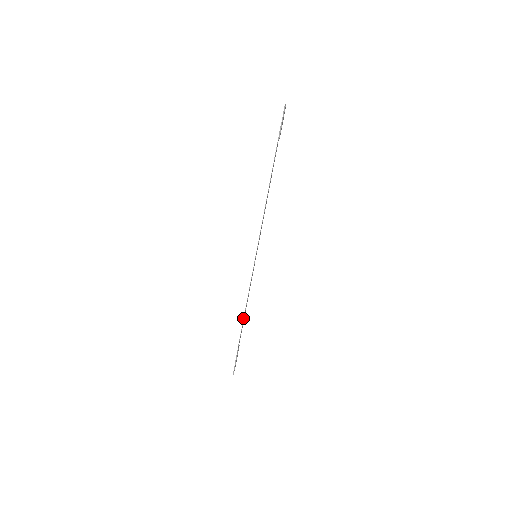
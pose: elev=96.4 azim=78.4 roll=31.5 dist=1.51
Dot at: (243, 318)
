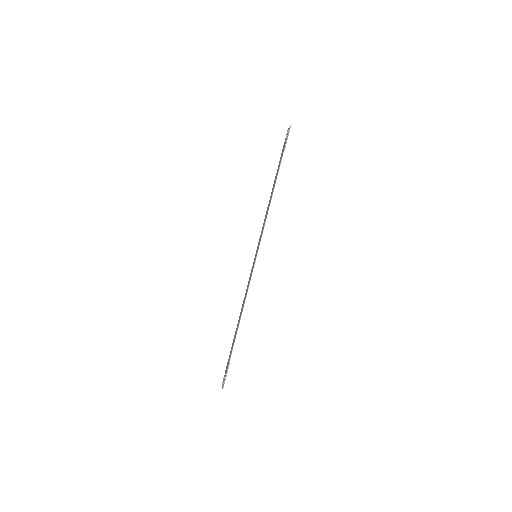
Dot at: (240, 319)
